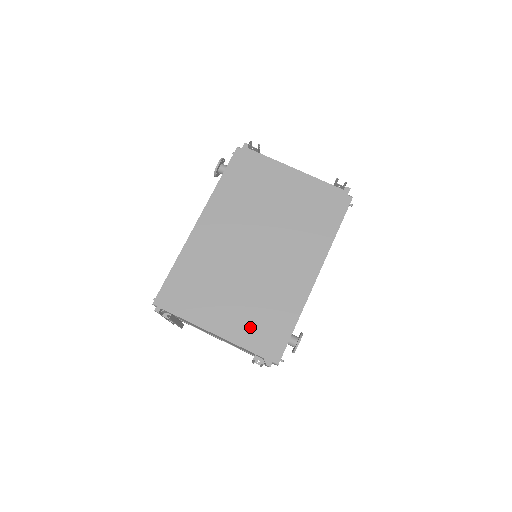
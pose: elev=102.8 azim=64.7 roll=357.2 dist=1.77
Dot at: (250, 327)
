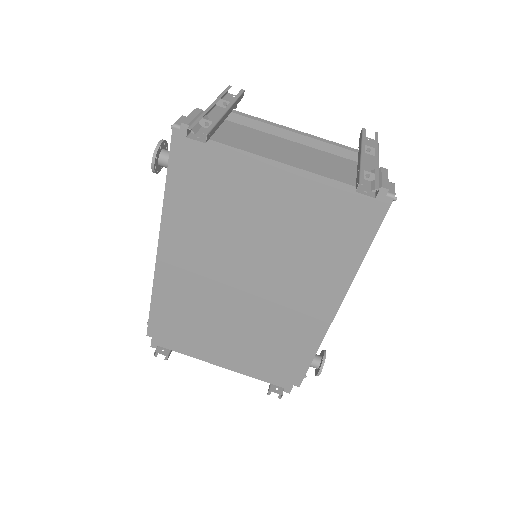
Dot at: (259, 363)
